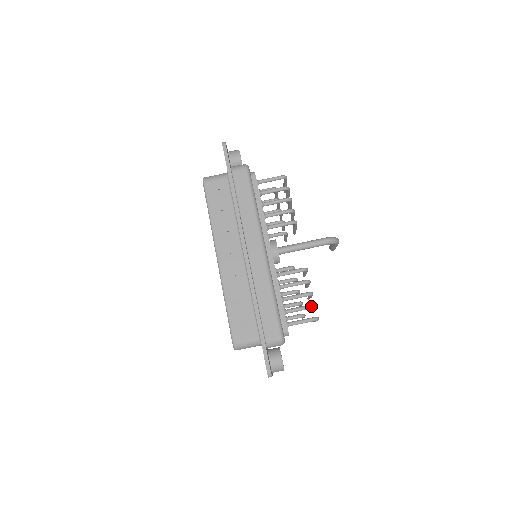
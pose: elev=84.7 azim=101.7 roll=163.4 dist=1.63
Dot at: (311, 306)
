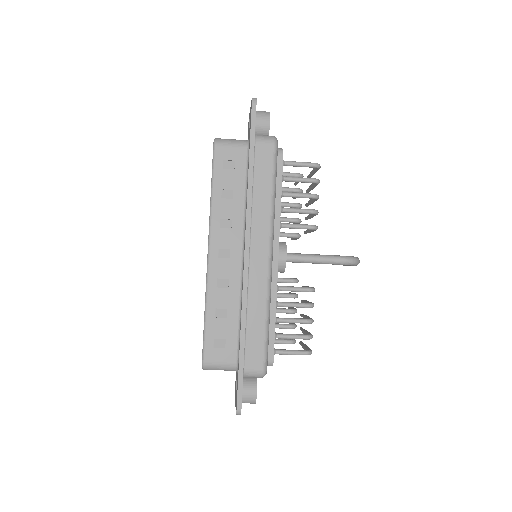
Dot at: (308, 337)
